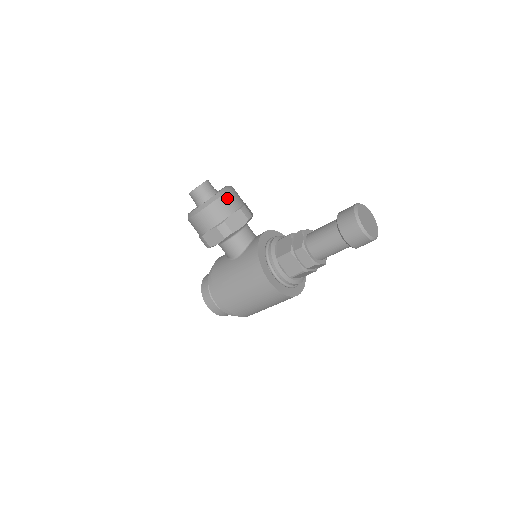
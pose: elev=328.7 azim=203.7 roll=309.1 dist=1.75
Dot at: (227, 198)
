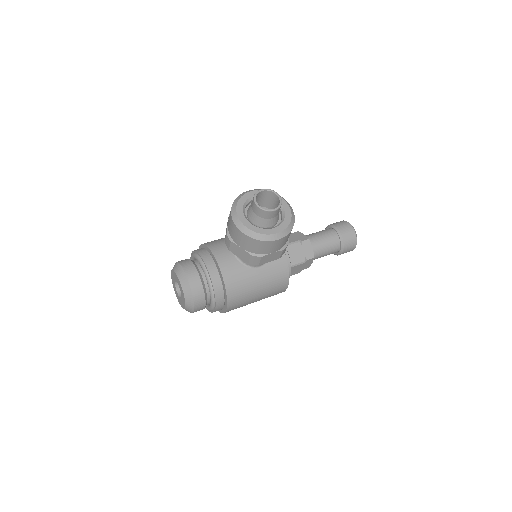
Dot at: occluded
